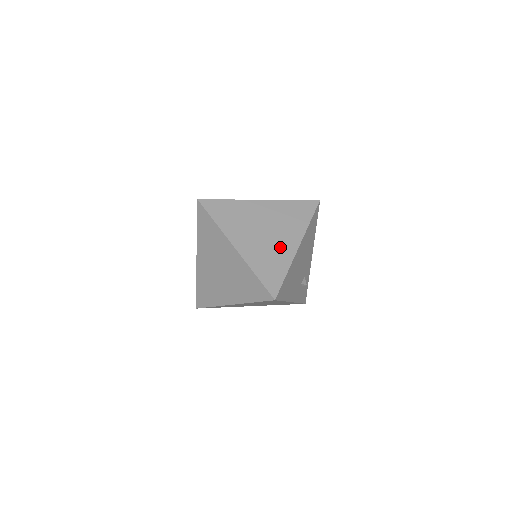
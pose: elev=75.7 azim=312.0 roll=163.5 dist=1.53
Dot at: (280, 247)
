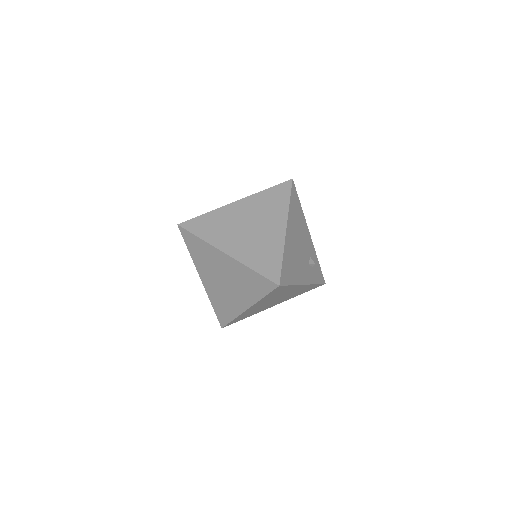
Dot at: (268, 236)
